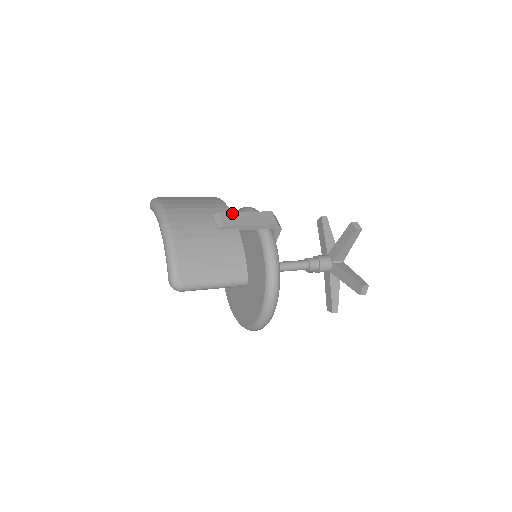
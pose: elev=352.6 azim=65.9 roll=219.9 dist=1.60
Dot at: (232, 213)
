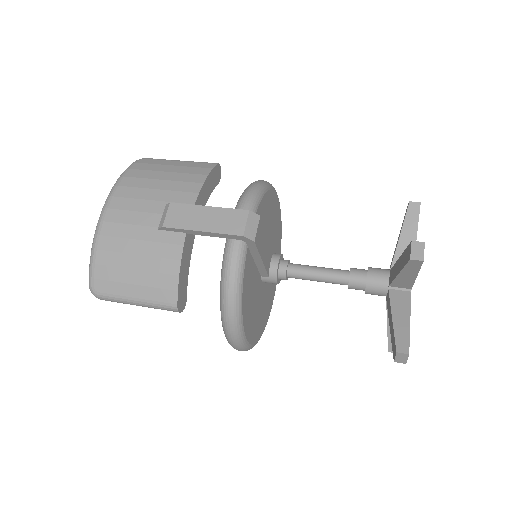
Dot at: (187, 206)
